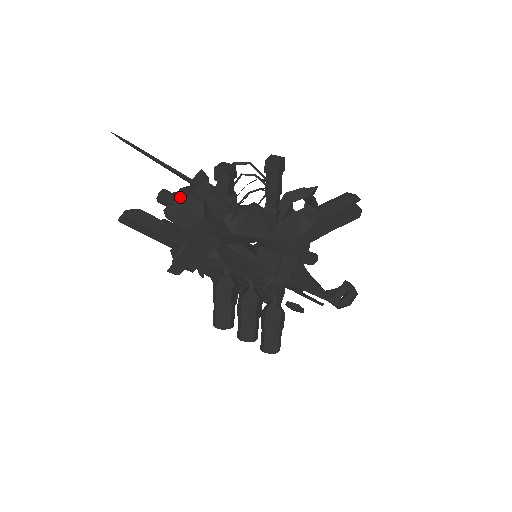
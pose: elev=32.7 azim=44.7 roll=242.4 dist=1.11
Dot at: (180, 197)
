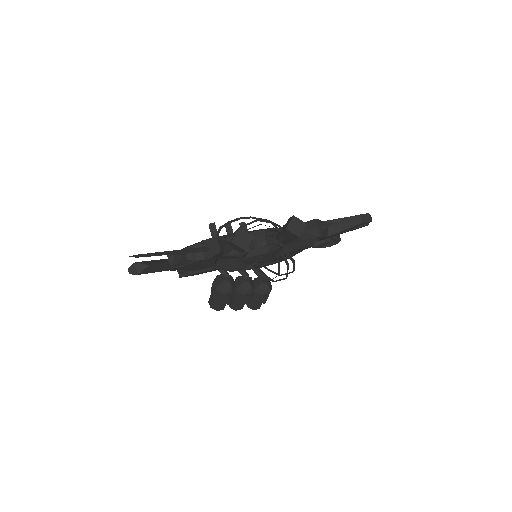
Dot at: (192, 260)
